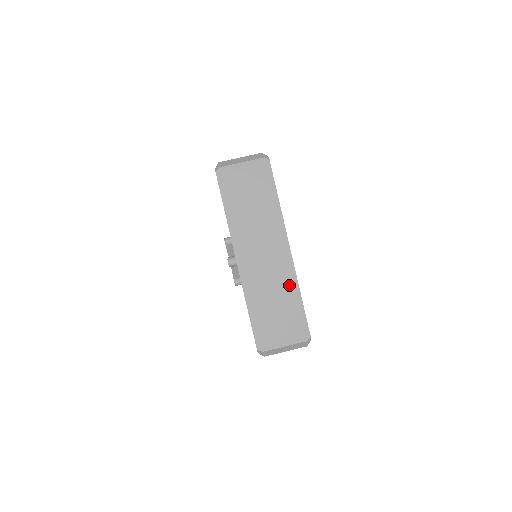
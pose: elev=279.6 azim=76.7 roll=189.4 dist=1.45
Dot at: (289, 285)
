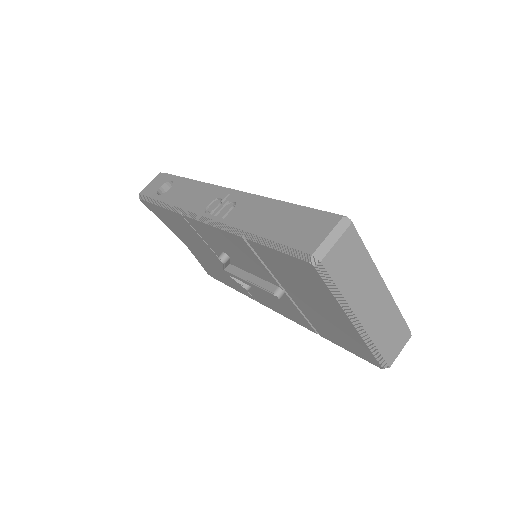
Dot at: (393, 310)
